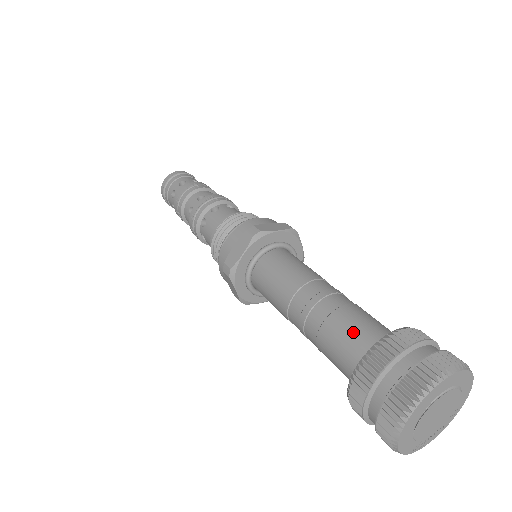
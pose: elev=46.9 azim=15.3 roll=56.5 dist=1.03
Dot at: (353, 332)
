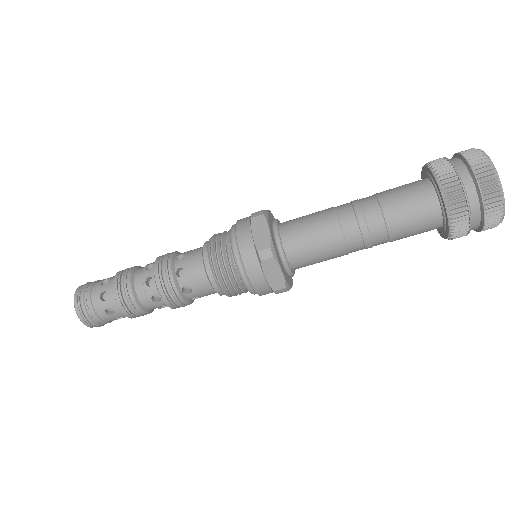
Dot at: (405, 190)
